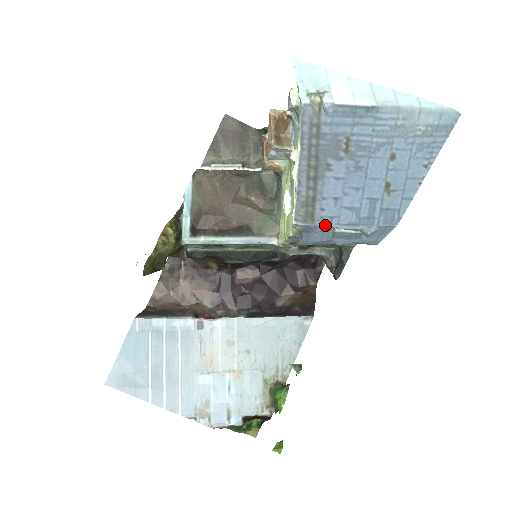
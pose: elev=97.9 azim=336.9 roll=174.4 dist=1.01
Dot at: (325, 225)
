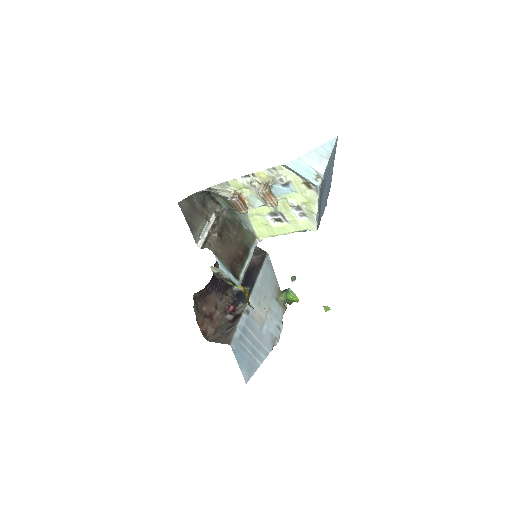
Dot at: (320, 219)
